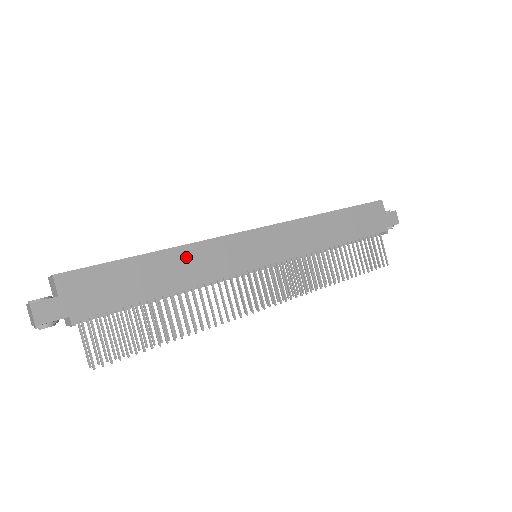
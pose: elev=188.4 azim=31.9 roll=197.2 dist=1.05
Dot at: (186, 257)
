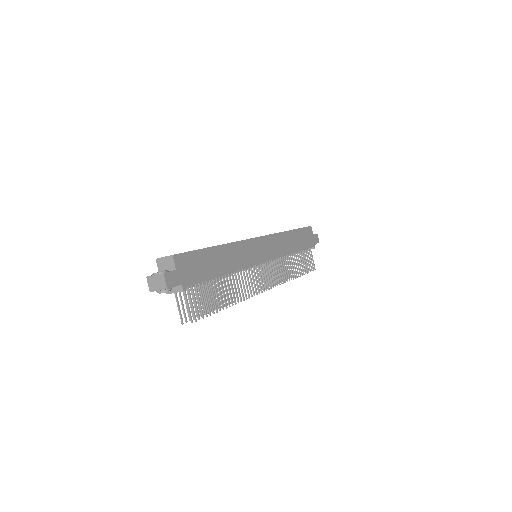
Dot at: (230, 251)
